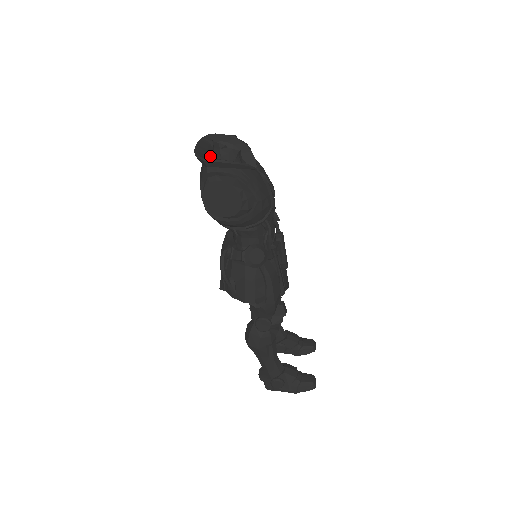
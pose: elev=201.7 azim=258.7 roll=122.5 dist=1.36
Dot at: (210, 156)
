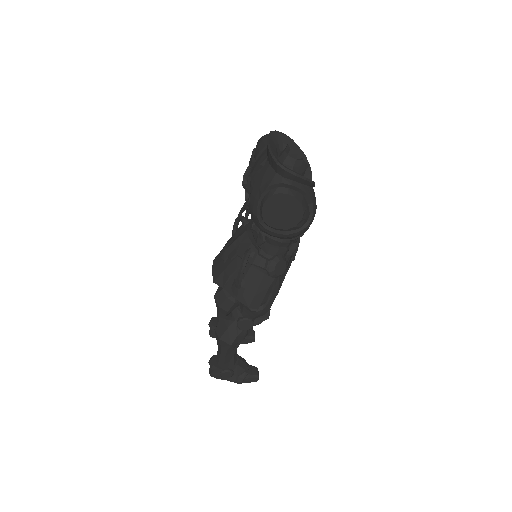
Dot at: occluded
